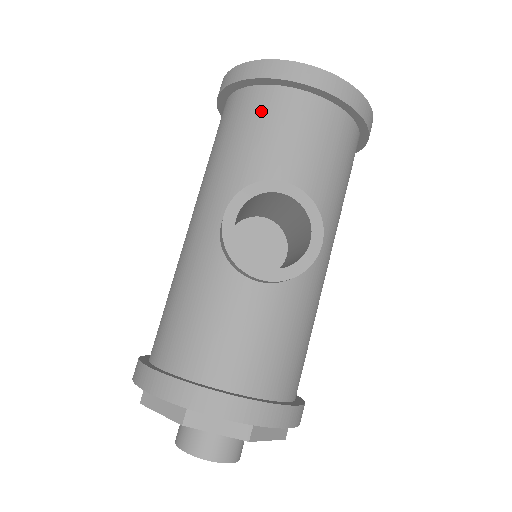
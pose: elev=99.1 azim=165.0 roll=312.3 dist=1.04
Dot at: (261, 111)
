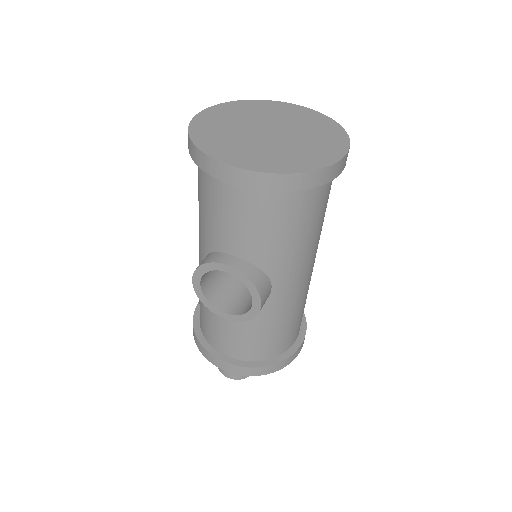
Dot at: (209, 190)
